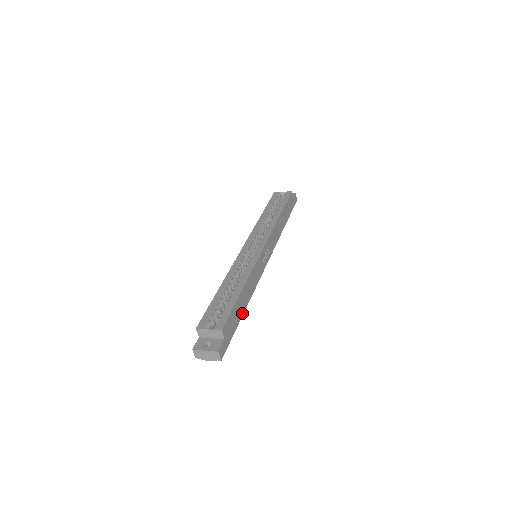
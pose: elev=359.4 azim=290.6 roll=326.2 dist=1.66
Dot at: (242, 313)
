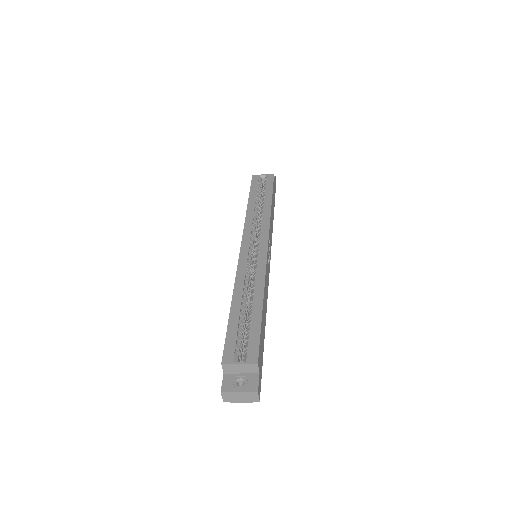
Dot at: (264, 333)
